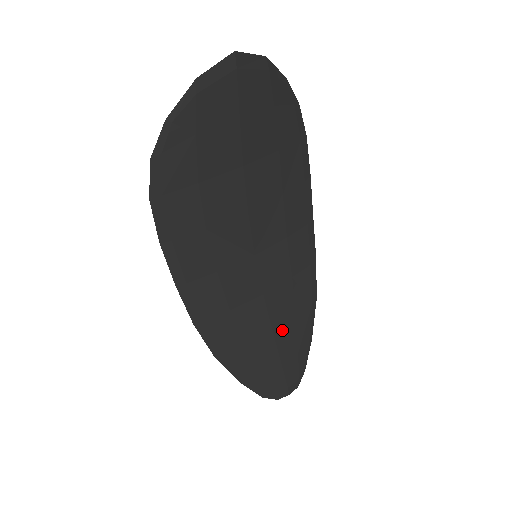
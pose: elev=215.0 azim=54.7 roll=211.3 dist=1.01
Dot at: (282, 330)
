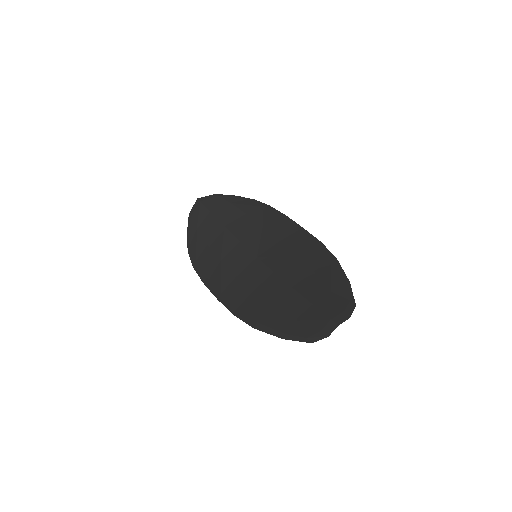
Dot at: (302, 284)
